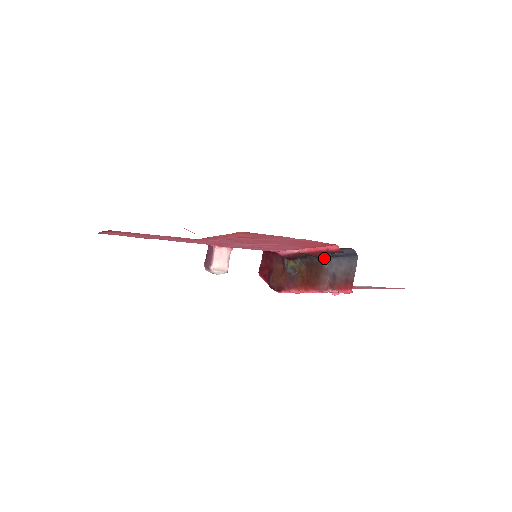
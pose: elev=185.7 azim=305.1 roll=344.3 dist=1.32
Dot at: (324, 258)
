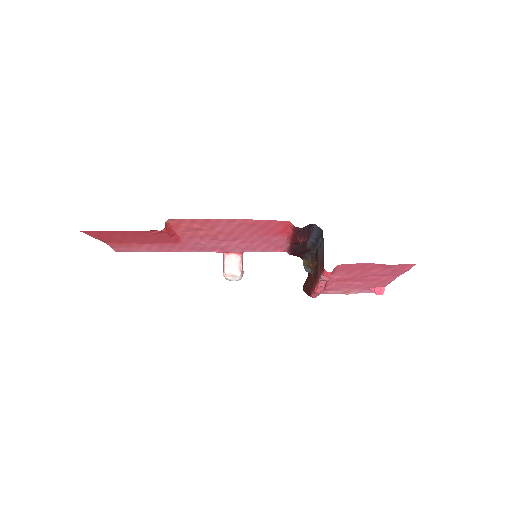
Dot at: (317, 246)
